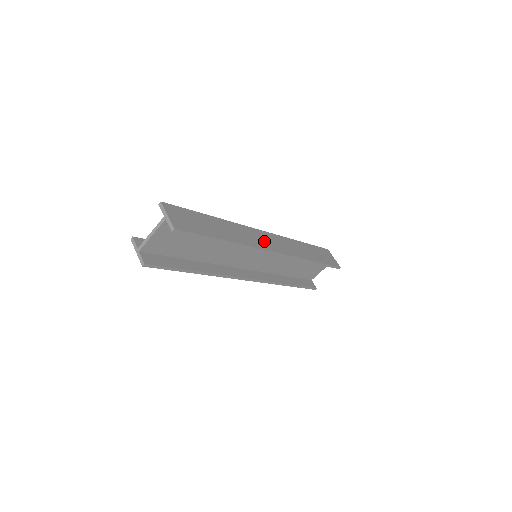
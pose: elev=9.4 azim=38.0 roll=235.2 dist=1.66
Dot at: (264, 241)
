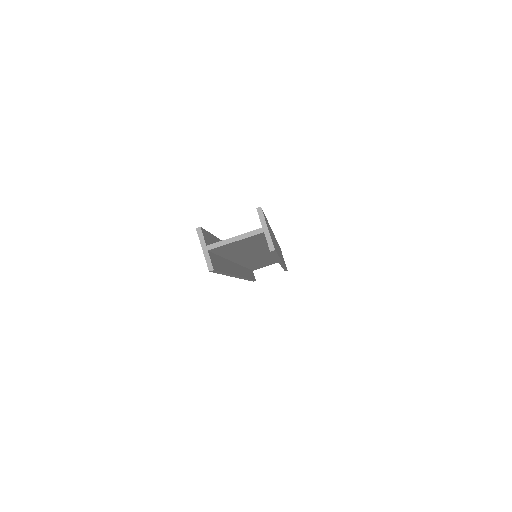
Dot at: (278, 249)
